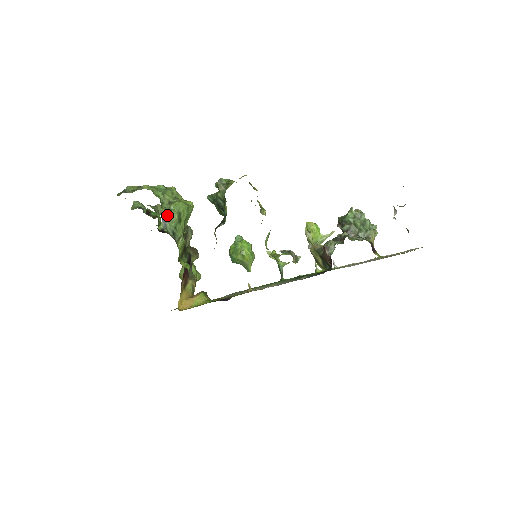
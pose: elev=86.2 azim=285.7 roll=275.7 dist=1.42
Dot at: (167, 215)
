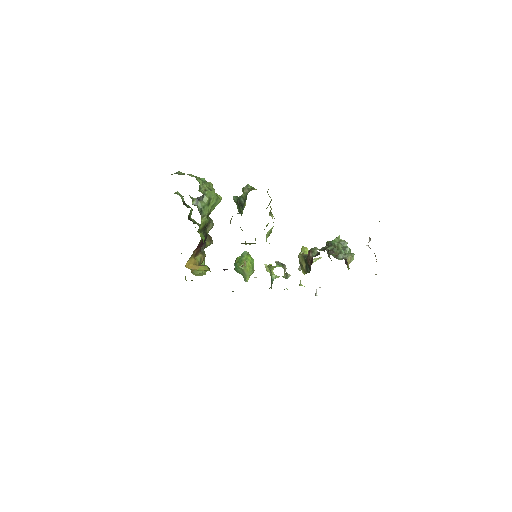
Dot at: (201, 196)
